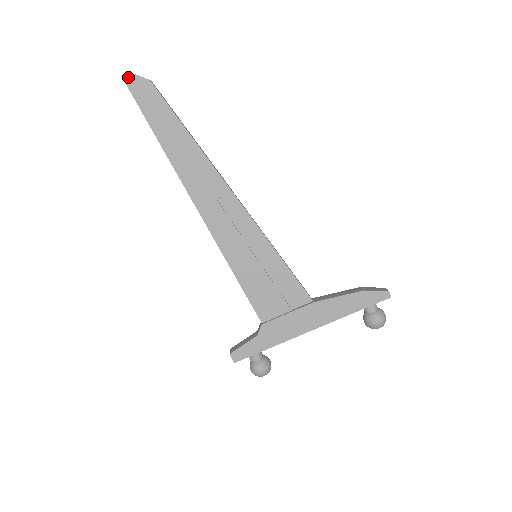
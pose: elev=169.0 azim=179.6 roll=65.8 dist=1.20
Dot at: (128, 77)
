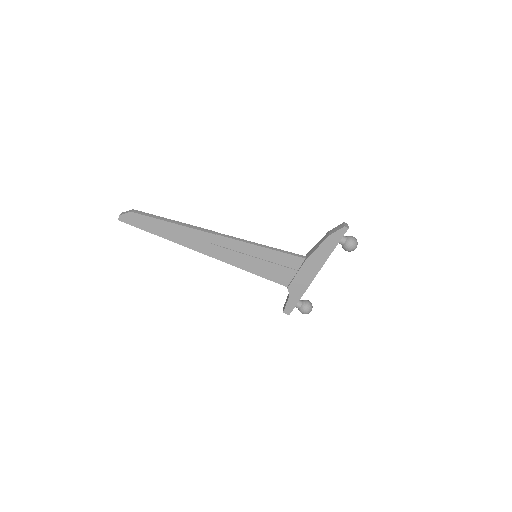
Dot at: (121, 218)
